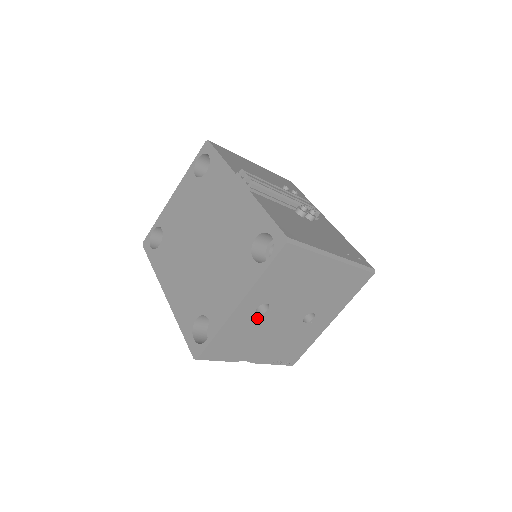
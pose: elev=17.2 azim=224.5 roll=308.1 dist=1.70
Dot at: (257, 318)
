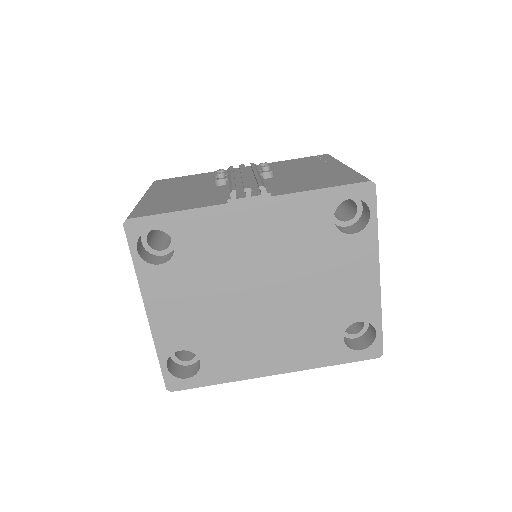
Dot at: occluded
